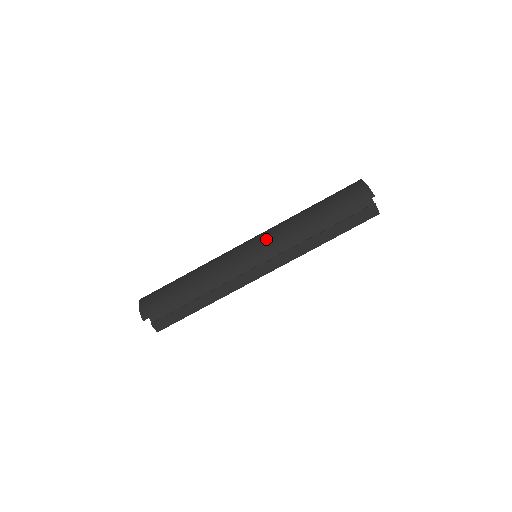
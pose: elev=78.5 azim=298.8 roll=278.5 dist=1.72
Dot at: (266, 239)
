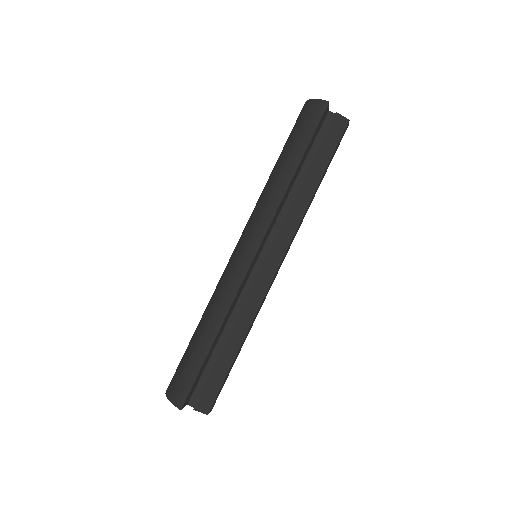
Dot at: (251, 227)
